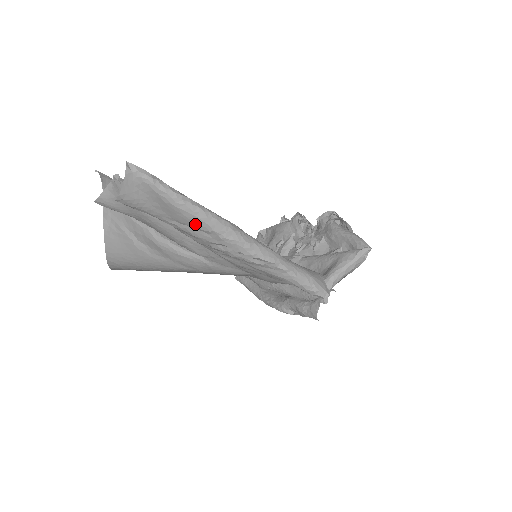
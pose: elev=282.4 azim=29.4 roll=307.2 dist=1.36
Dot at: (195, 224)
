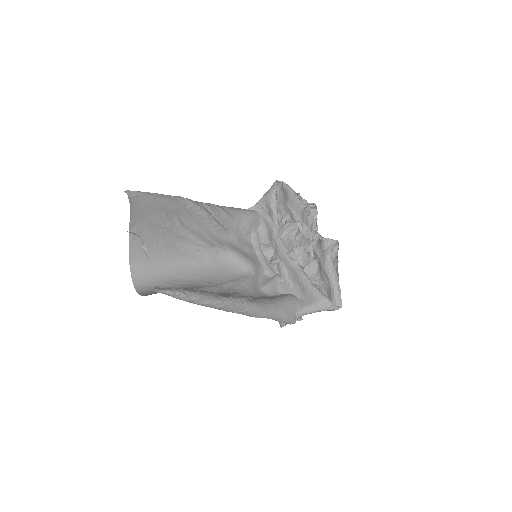
Dot at: occluded
